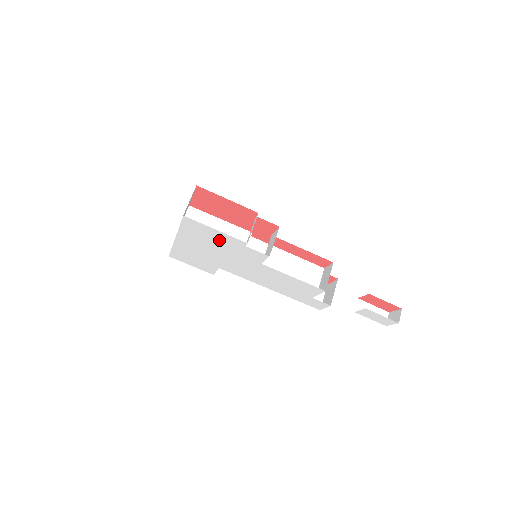
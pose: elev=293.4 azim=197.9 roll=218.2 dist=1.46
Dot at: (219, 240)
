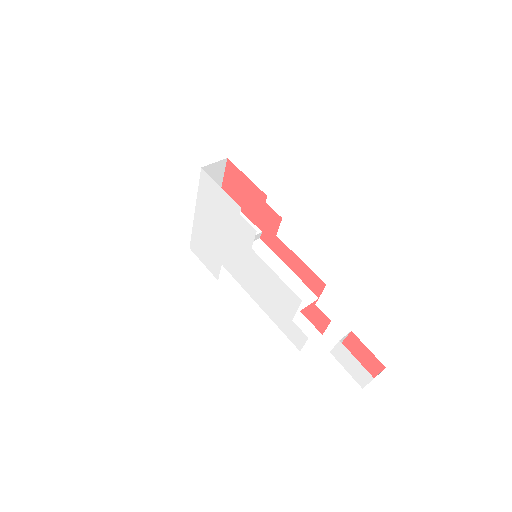
Dot at: (223, 207)
